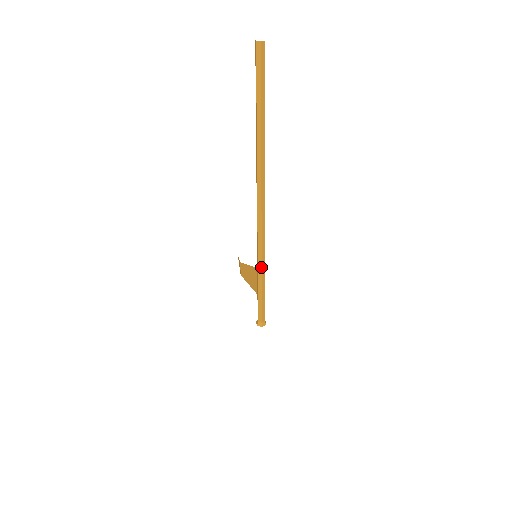
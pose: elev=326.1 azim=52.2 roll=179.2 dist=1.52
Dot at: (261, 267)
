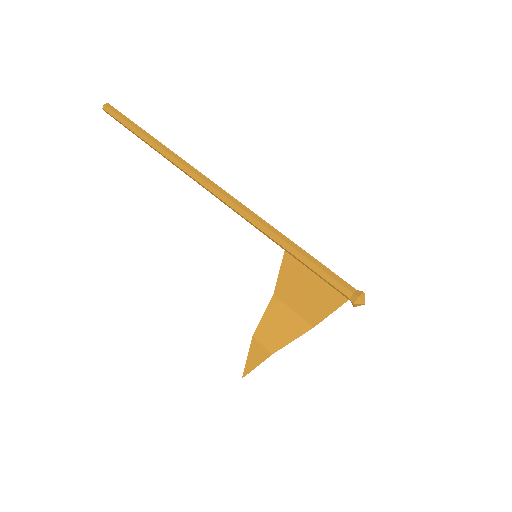
Dot at: (271, 226)
